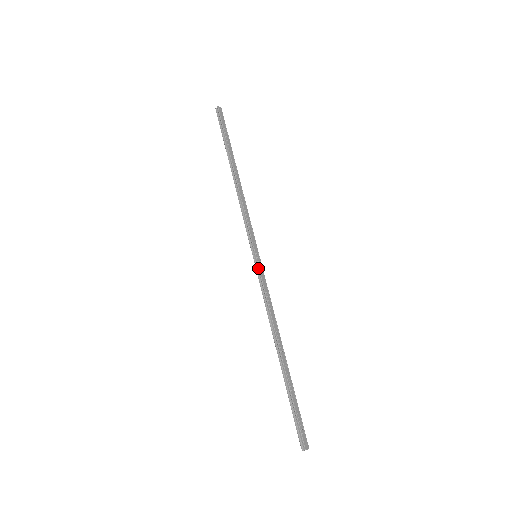
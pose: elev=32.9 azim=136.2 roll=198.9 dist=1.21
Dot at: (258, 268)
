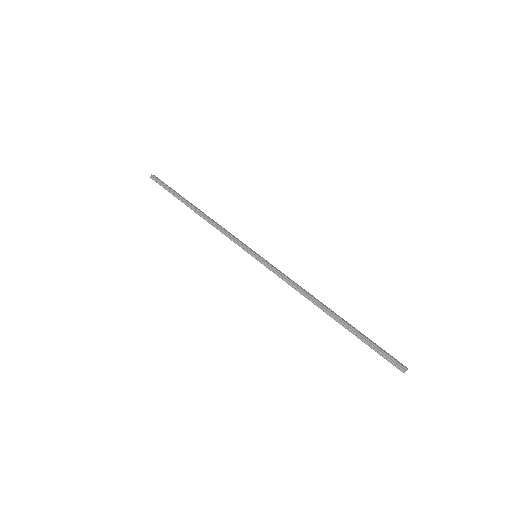
Dot at: (265, 262)
